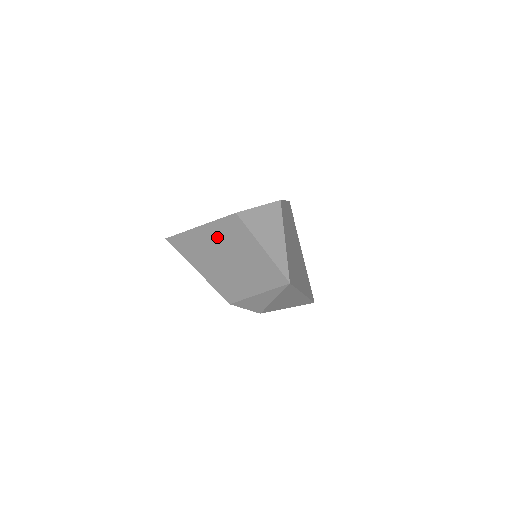
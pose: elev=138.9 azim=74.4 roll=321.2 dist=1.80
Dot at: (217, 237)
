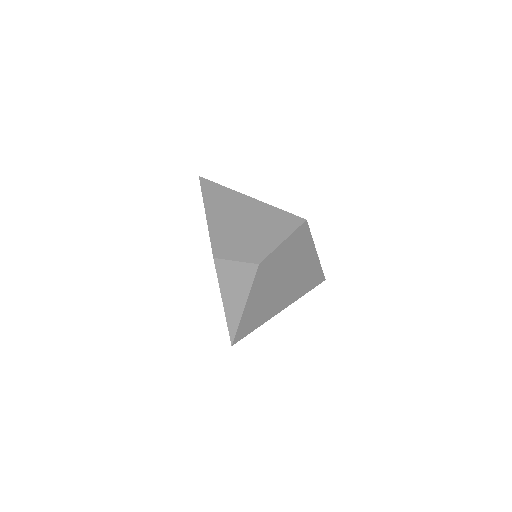
Dot at: occluded
